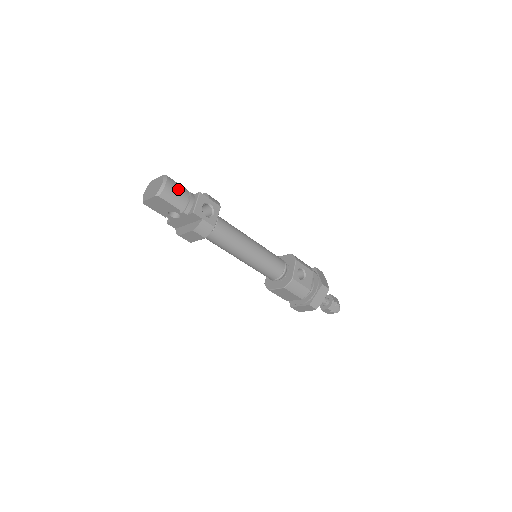
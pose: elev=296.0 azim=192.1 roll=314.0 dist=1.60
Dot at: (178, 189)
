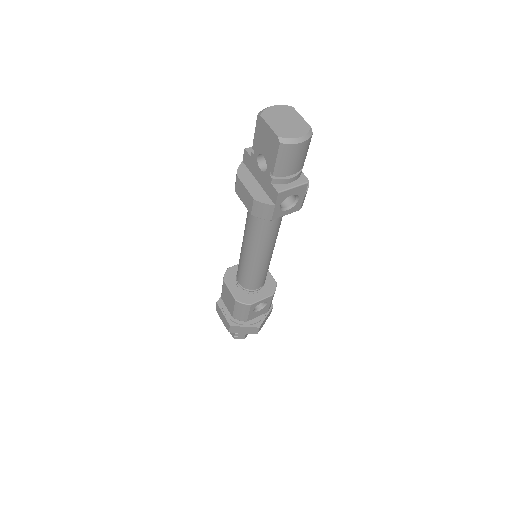
Dot at: (301, 158)
